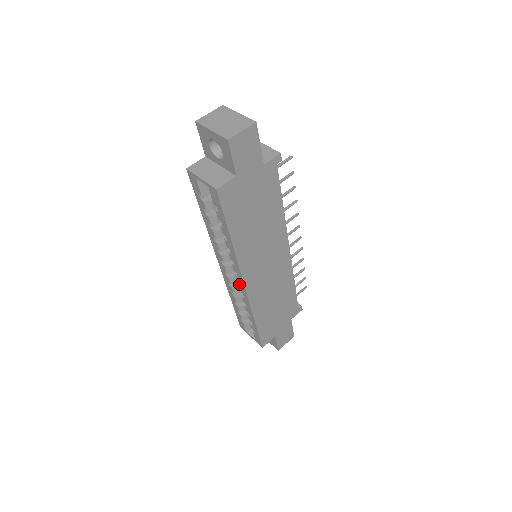
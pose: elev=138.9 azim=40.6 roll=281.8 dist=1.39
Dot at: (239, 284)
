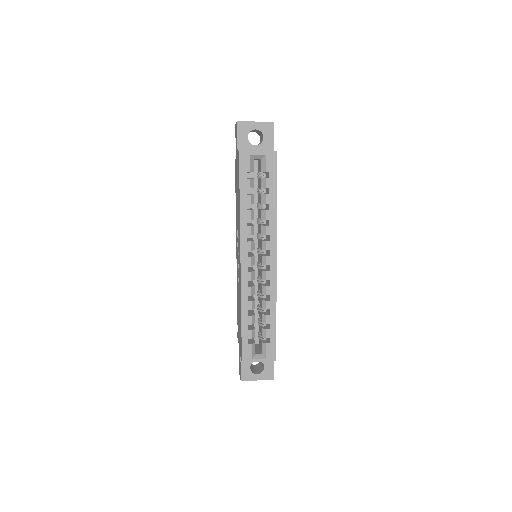
Dot at: (264, 271)
